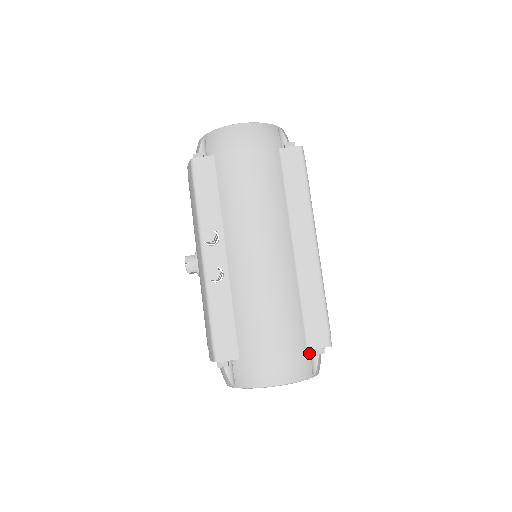
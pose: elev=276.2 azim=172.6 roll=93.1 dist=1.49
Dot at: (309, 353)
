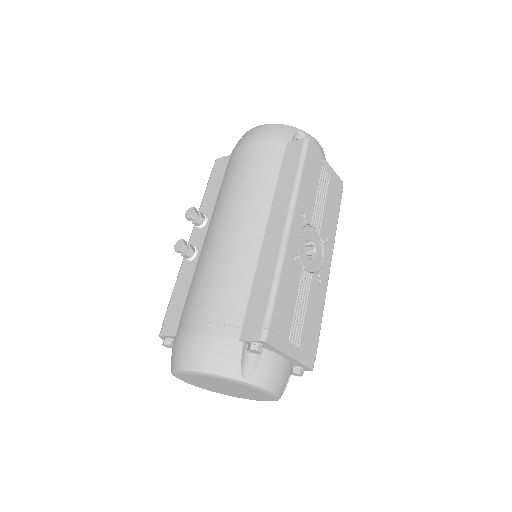
Dot at: (241, 346)
